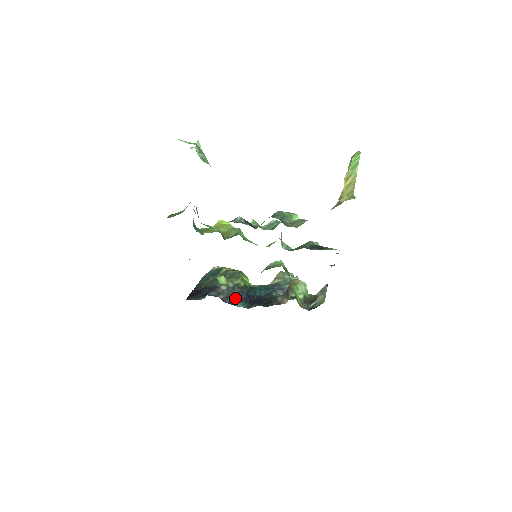
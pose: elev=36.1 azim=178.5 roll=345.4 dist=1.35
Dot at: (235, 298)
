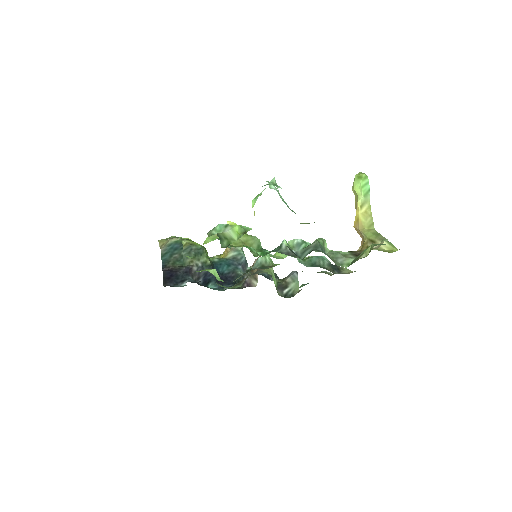
Dot at: (205, 278)
